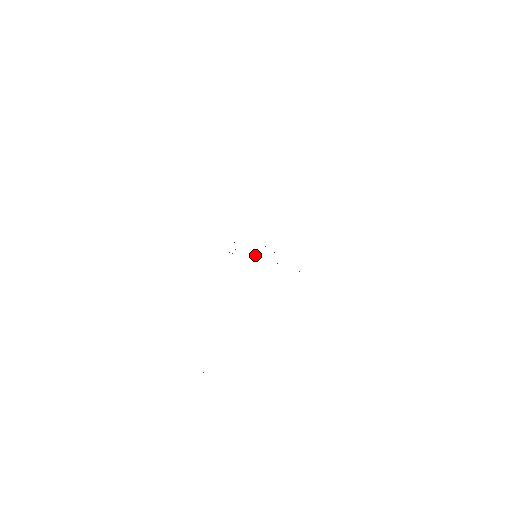
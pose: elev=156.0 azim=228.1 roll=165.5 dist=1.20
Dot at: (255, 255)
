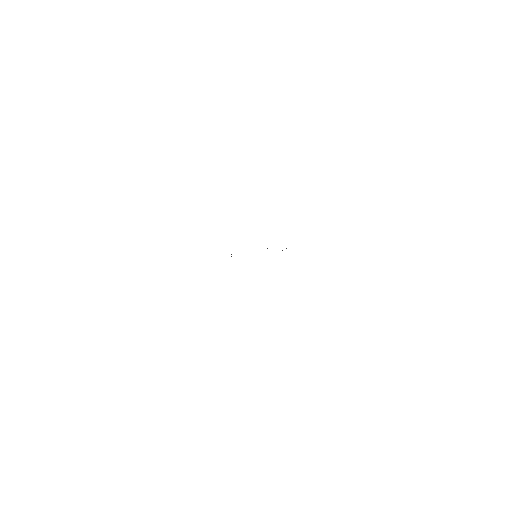
Dot at: occluded
